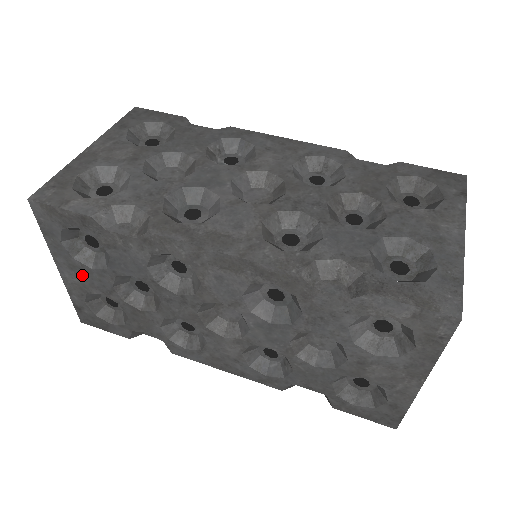
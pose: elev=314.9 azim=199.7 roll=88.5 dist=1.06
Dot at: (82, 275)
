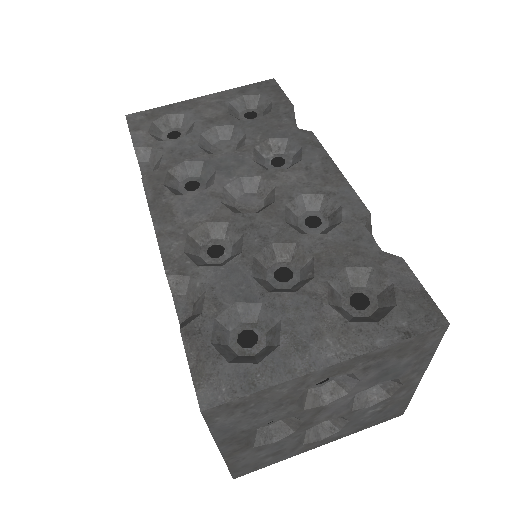
Dot at: occluded
